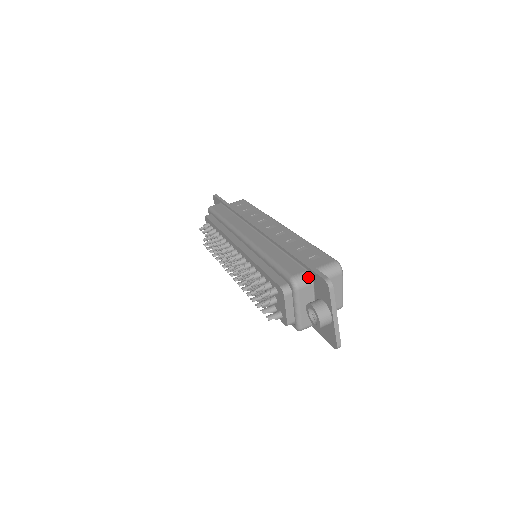
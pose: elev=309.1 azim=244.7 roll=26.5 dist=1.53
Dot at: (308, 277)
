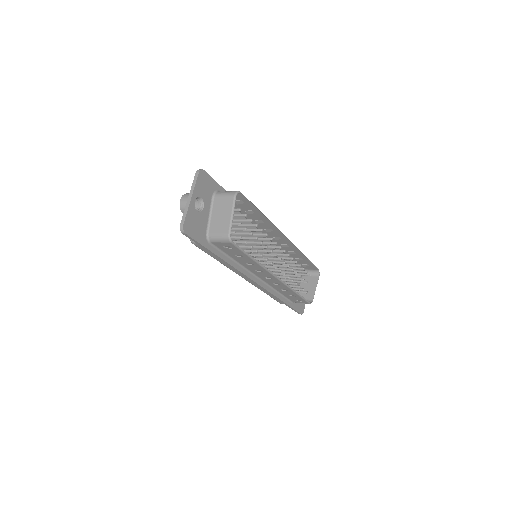
Dot at: occluded
